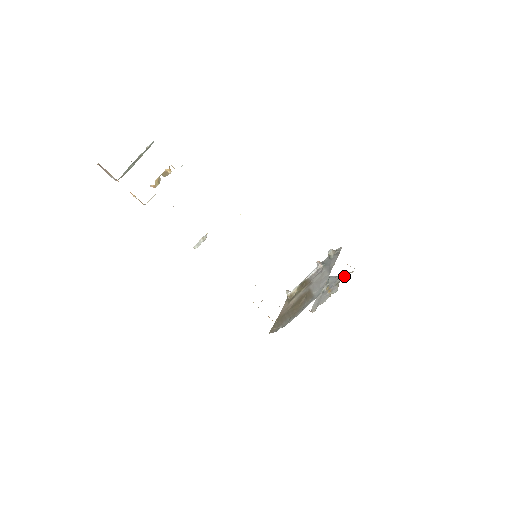
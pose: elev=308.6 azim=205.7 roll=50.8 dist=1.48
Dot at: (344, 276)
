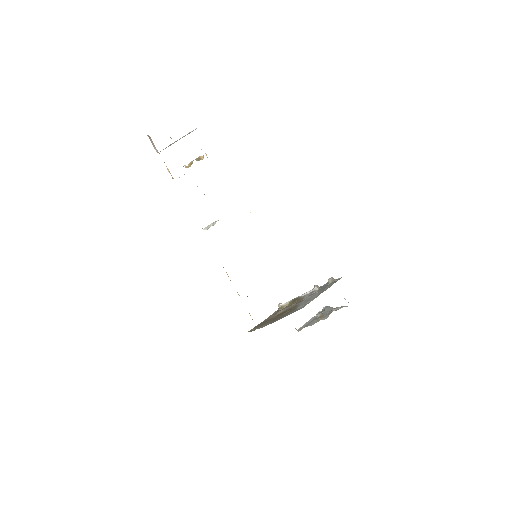
Dot at: occluded
